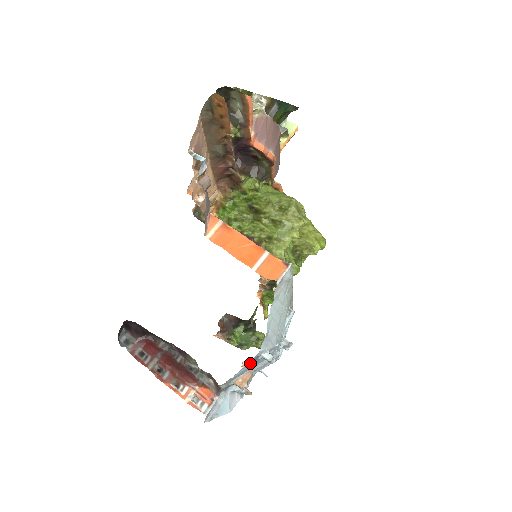
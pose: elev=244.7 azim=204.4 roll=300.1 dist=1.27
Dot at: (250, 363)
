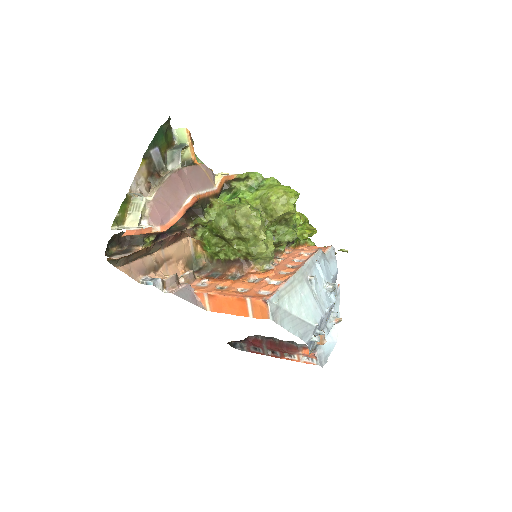
Dot at: (310, 344)
